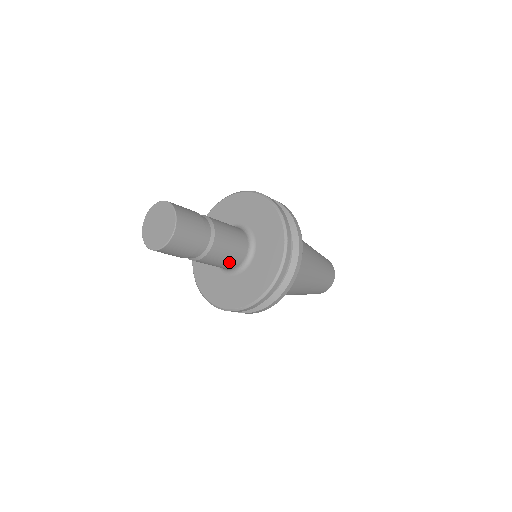
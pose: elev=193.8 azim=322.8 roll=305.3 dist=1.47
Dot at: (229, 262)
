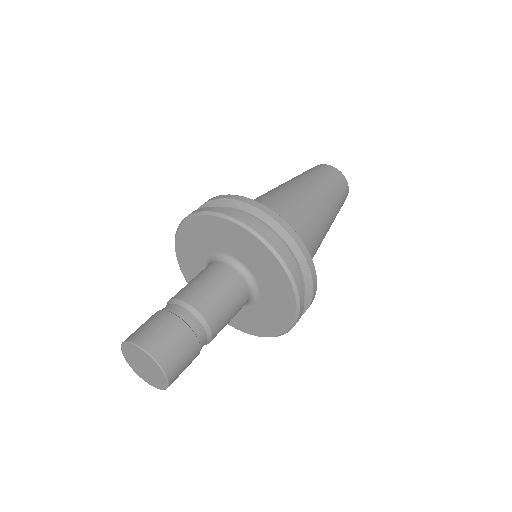
Dot at: occluded
